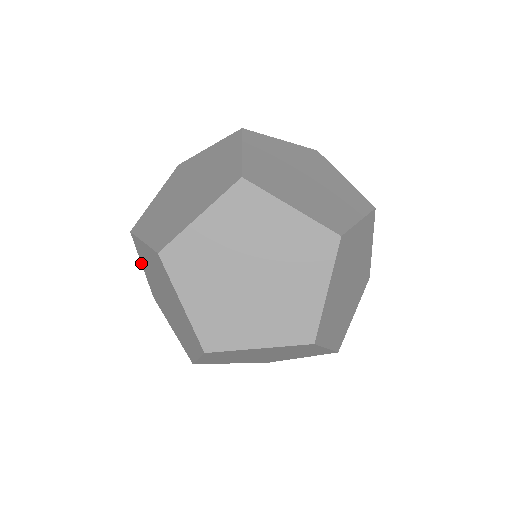
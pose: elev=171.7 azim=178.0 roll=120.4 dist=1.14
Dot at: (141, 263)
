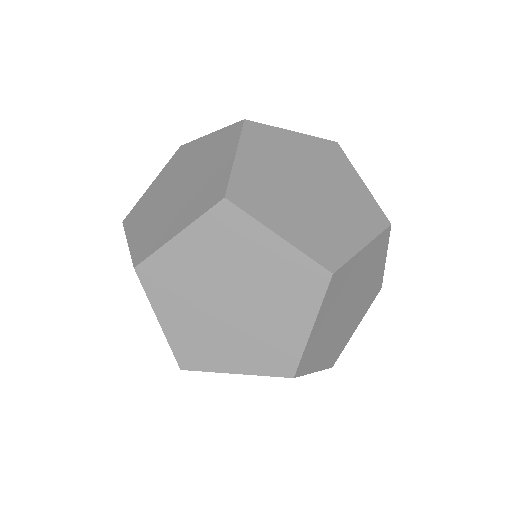
Dot at: occluded
